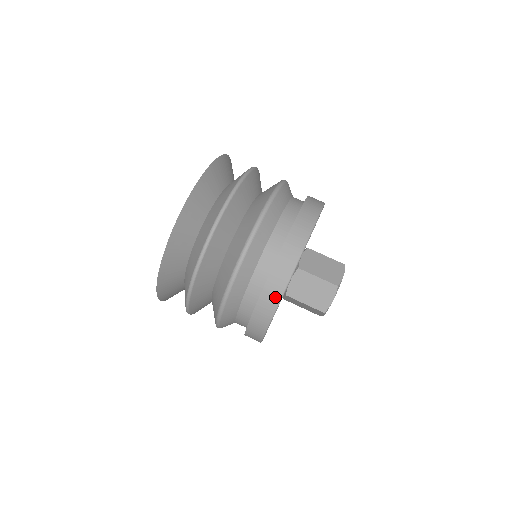
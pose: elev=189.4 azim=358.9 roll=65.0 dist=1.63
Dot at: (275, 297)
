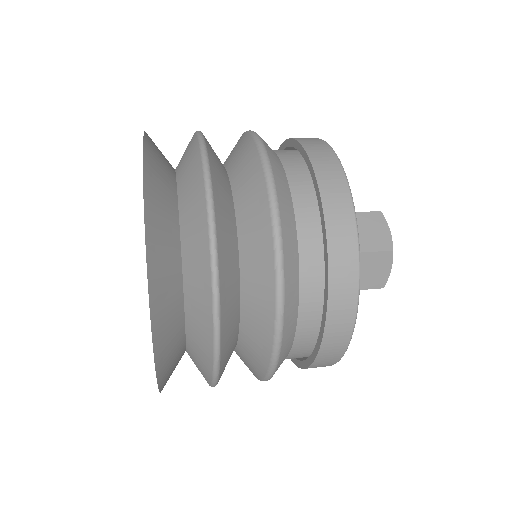
Dot at: (345, 329)
